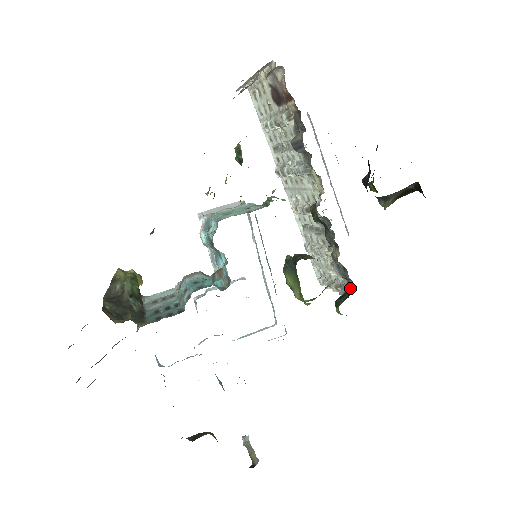
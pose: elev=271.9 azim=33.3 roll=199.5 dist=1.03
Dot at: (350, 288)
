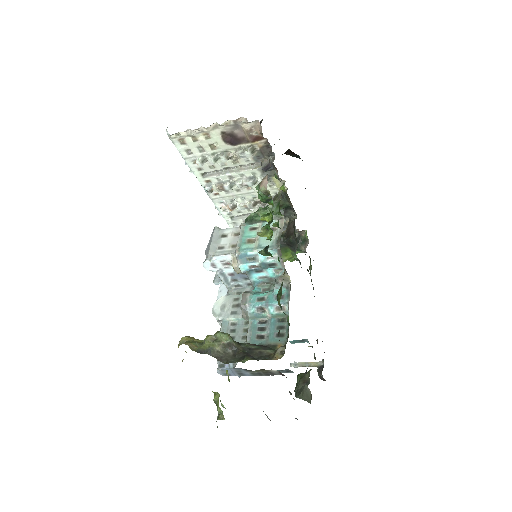
Dot at: (296, 235)
